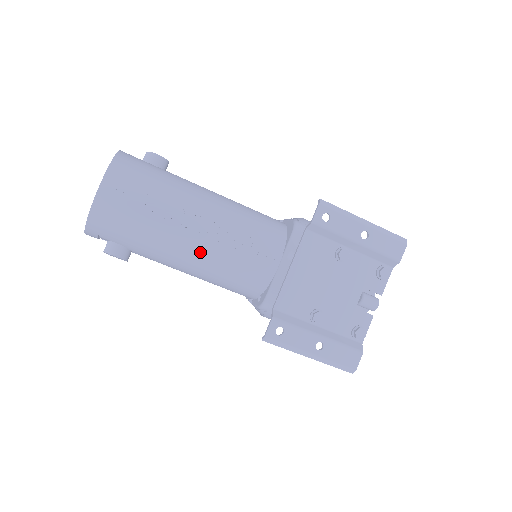
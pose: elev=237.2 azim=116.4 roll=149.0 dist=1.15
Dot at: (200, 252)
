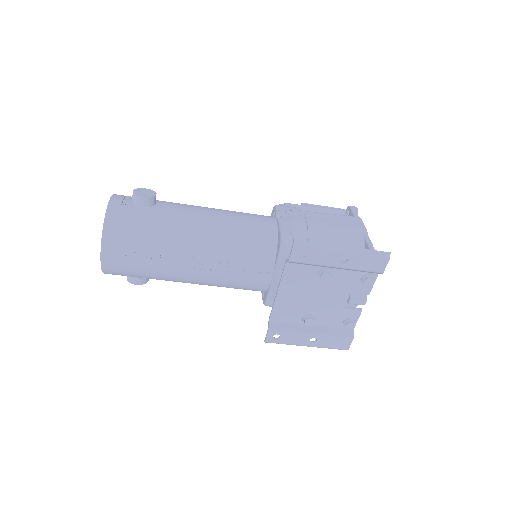
Dot at: (201, 280)
